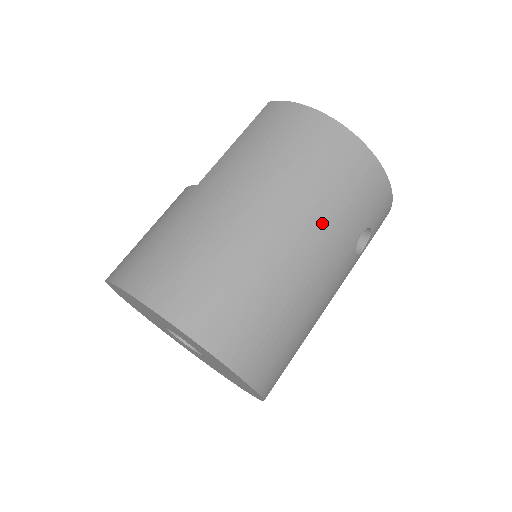
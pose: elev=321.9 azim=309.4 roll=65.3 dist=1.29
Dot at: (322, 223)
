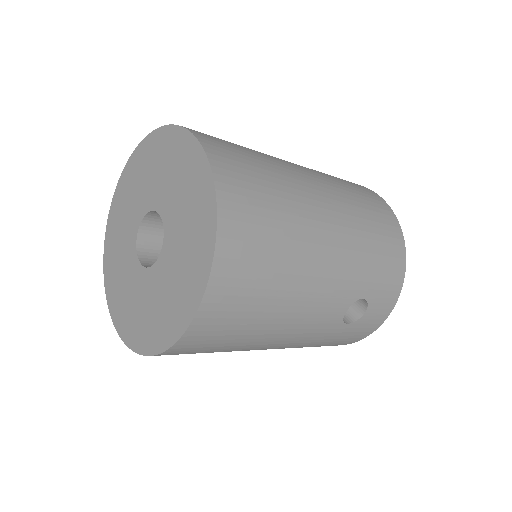
Dot at: (352, 244)
